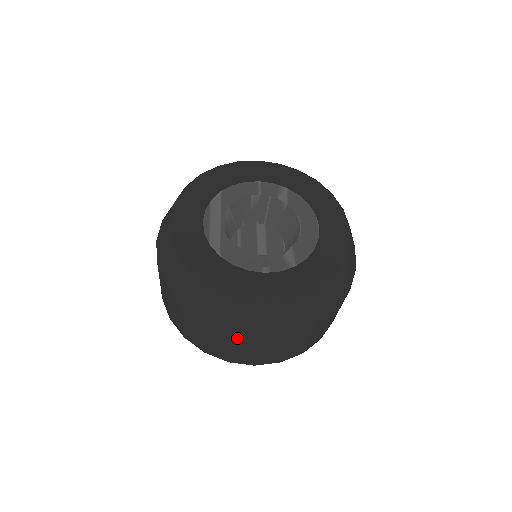
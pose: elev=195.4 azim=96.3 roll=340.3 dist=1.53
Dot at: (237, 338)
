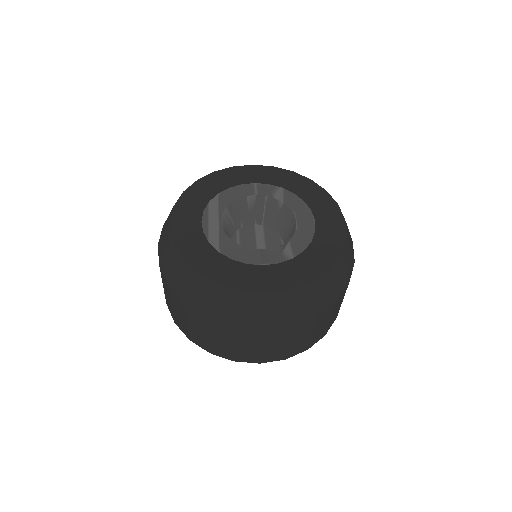
Dot at: (240, 332)
